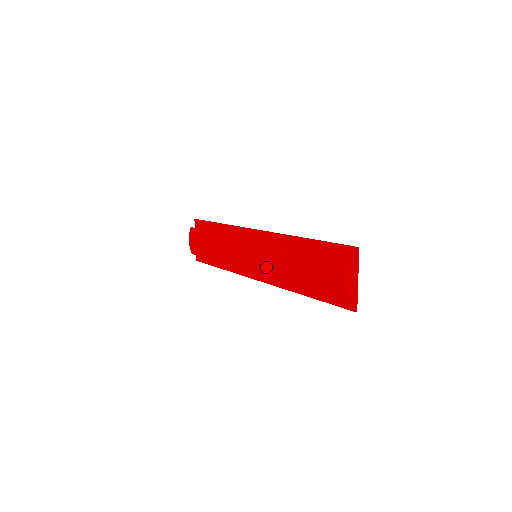
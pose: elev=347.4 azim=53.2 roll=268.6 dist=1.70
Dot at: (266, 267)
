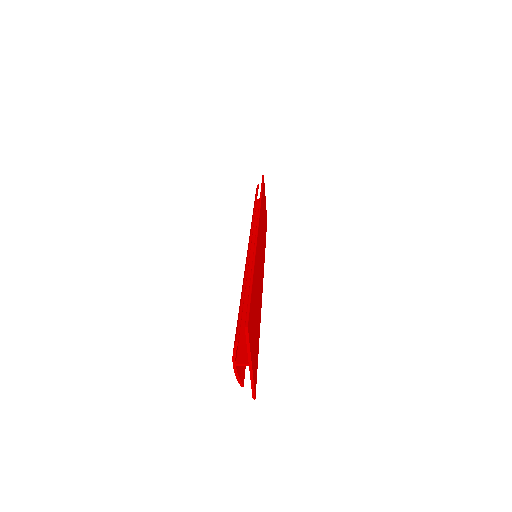
Dot at: occluded
